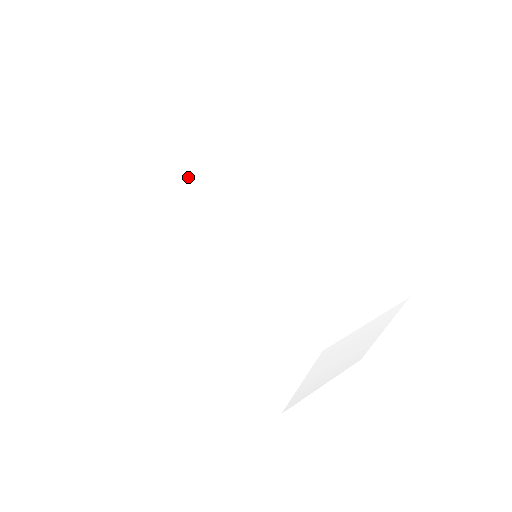
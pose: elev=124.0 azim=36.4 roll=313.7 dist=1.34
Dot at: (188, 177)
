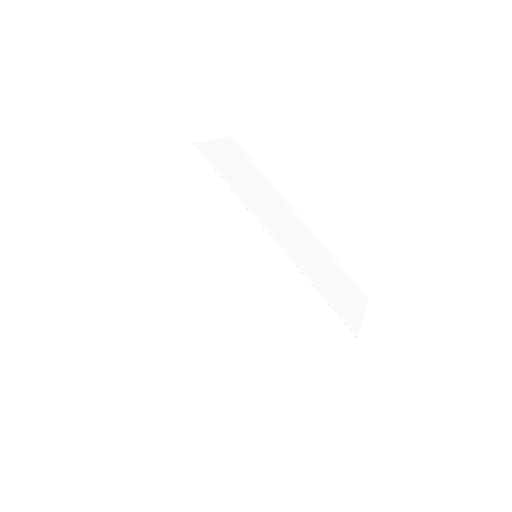
Dot at: (170, 238)
